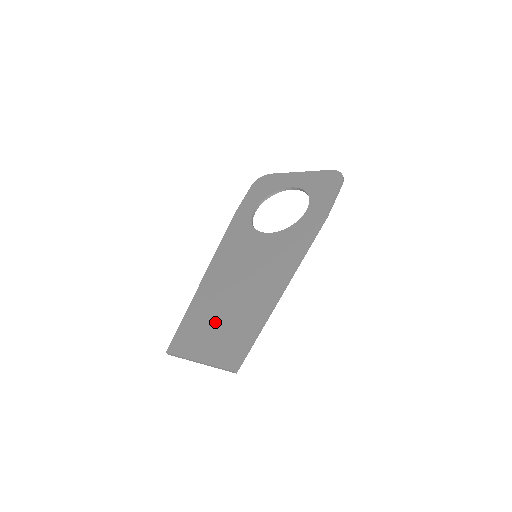
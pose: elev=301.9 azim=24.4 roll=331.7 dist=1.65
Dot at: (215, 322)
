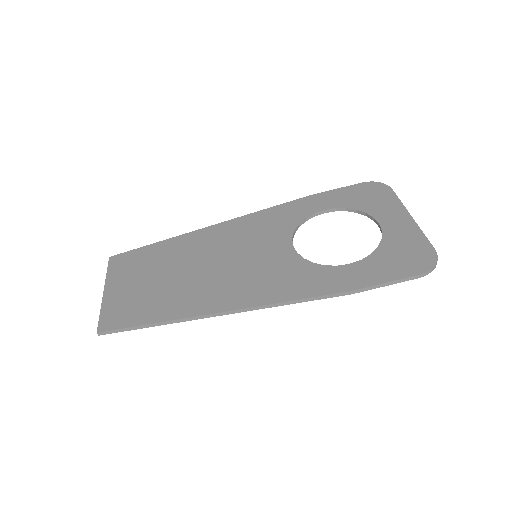
Dot at: (154, 275)
